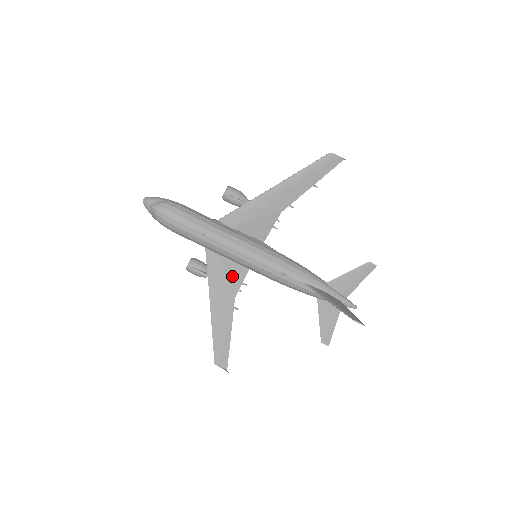
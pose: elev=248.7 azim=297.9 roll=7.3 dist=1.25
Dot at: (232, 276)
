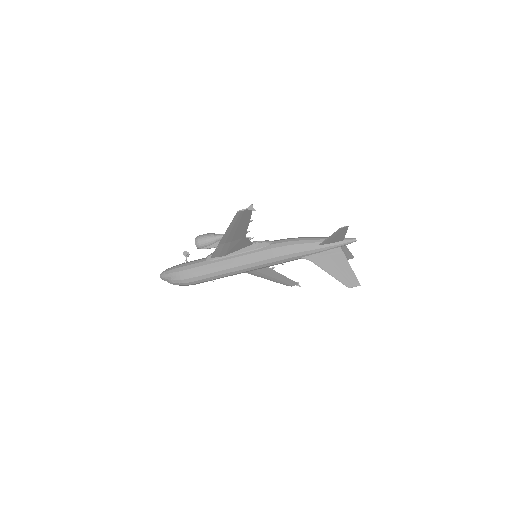
Dot at: occluded
